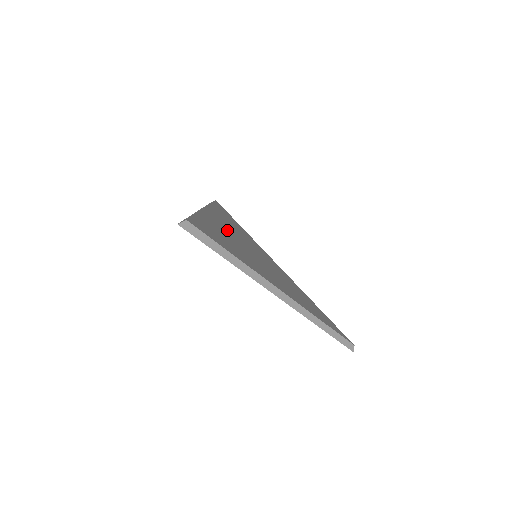
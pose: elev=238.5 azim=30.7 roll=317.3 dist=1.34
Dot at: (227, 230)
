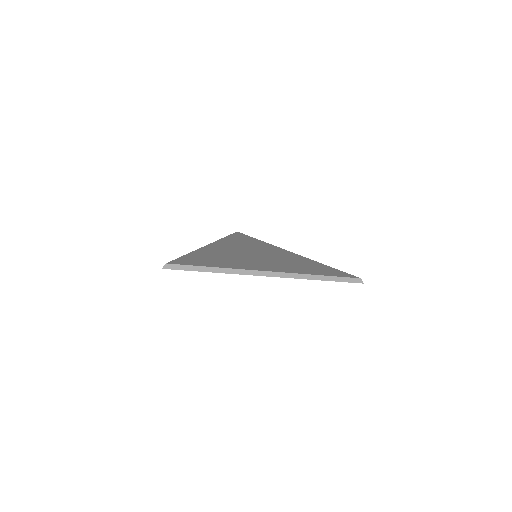
Dot at: (225, 251)
